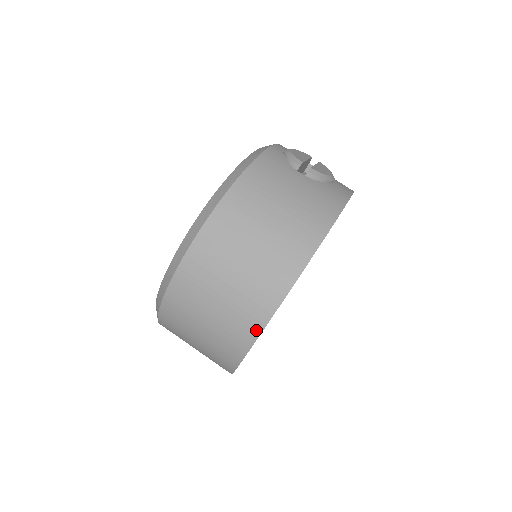
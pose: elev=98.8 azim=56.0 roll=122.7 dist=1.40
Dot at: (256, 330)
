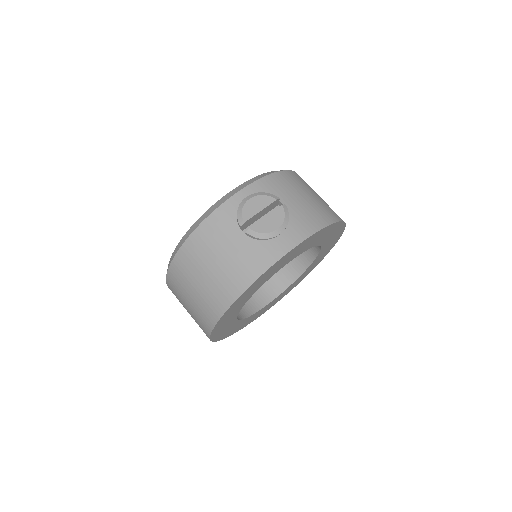
Dot at: (207, 336)
